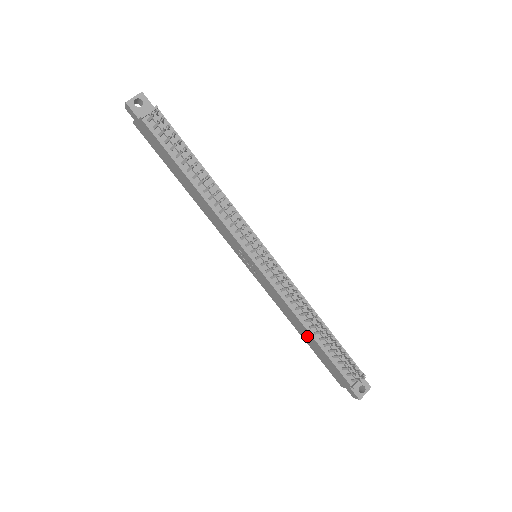
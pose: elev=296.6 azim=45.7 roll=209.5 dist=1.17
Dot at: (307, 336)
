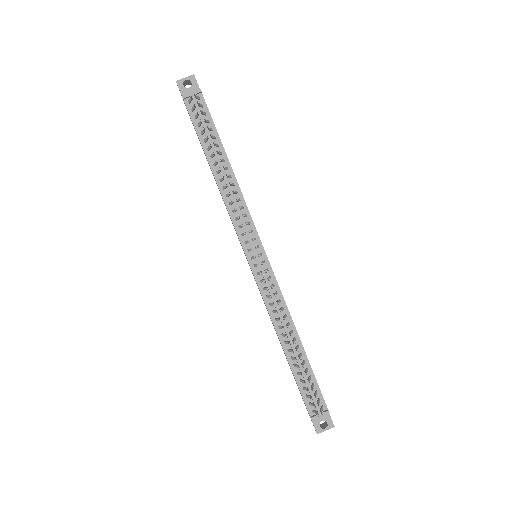
Dot at: (283, 350)
